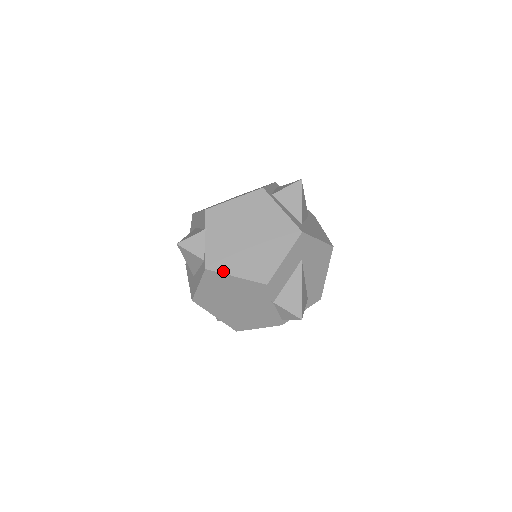
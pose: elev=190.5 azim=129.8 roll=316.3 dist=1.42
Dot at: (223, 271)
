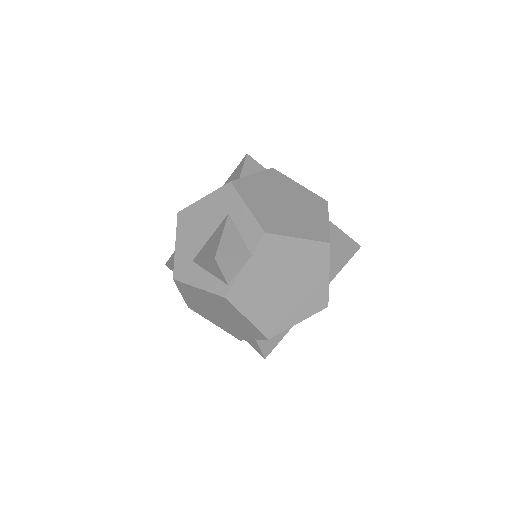
Dot at: (240, 308)
